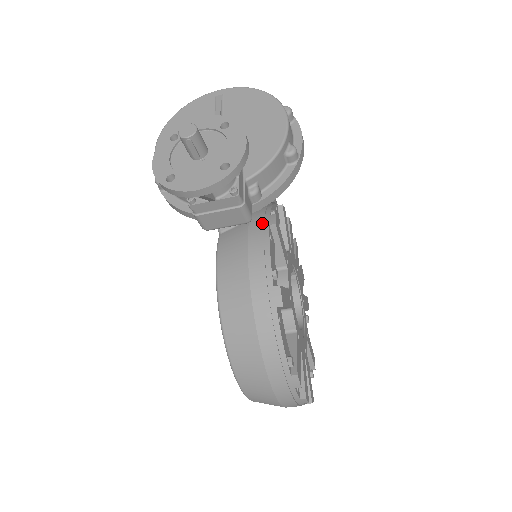
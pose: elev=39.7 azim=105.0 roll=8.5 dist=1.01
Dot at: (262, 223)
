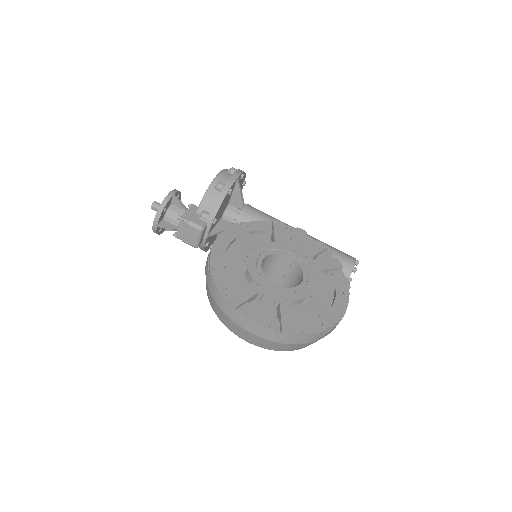
Dot at: occluded
